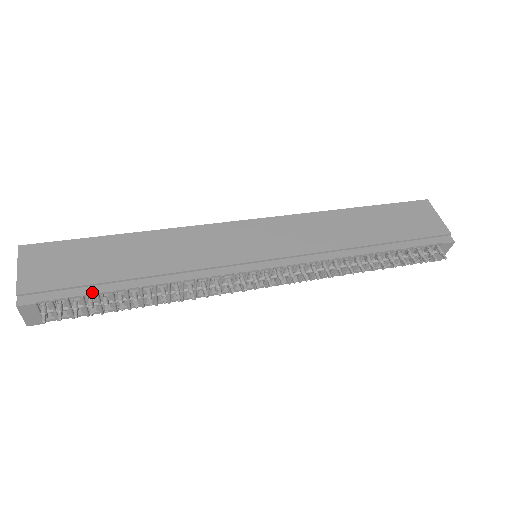
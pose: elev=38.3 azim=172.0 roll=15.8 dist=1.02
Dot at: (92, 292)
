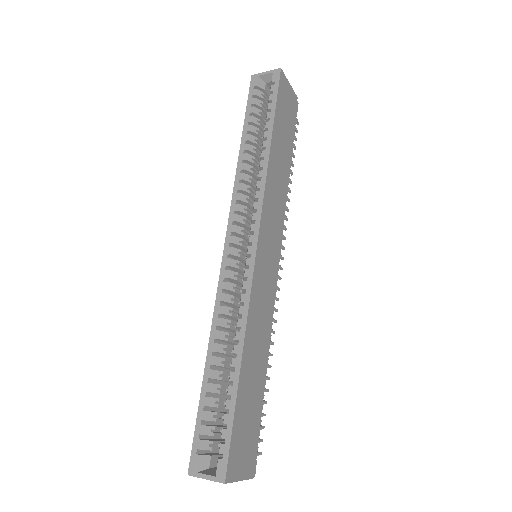
Dot at: (261, 413)
